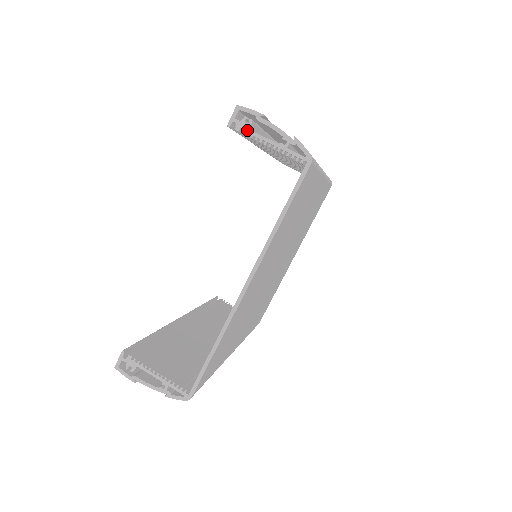
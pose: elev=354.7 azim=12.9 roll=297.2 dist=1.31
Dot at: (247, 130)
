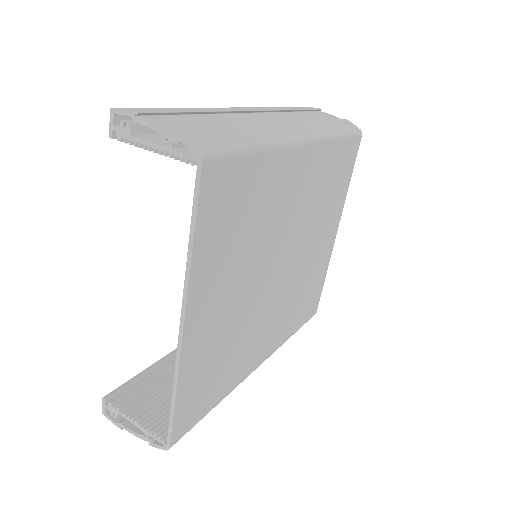
Dot at: (128, 137)
